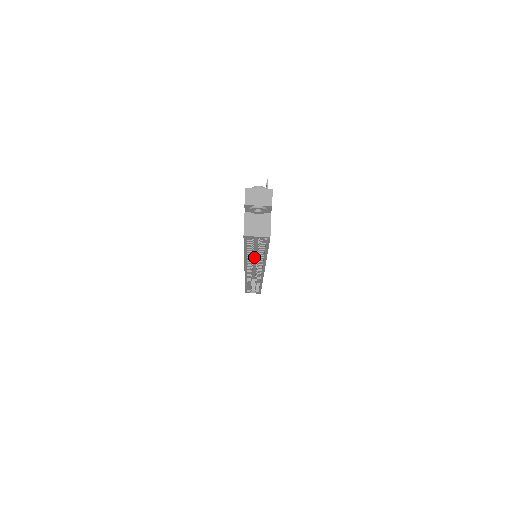
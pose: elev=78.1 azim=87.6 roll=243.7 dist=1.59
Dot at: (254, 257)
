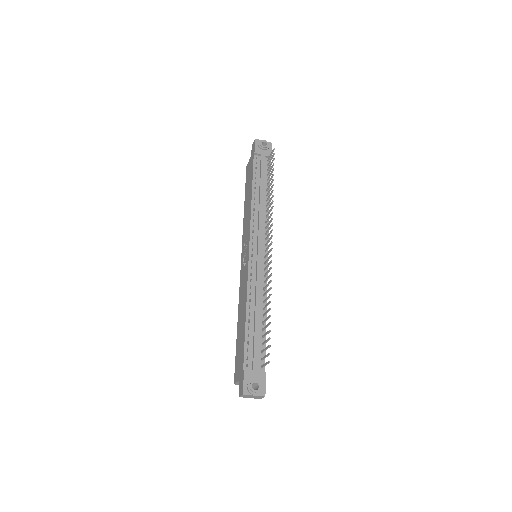
Dot at: occluded
